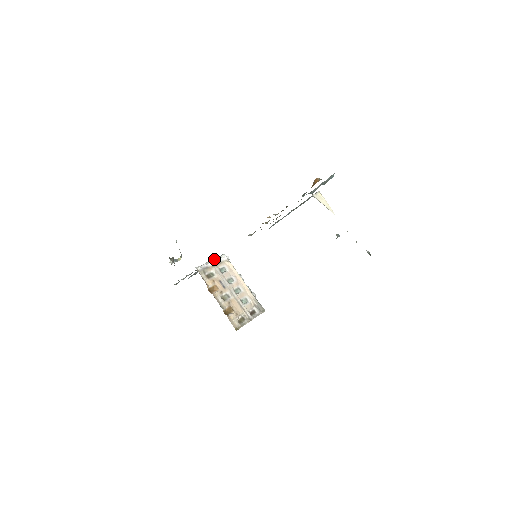
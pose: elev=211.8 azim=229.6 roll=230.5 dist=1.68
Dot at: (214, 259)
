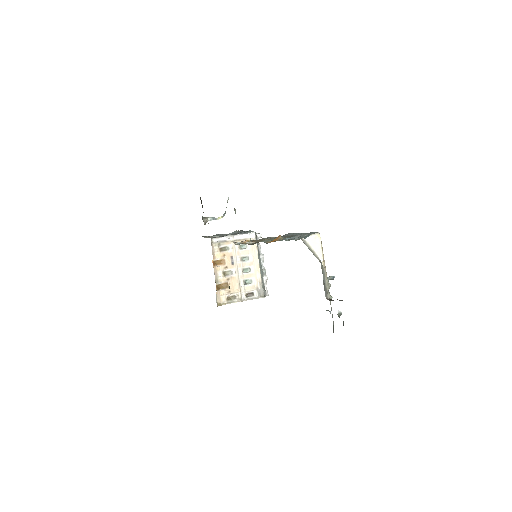
Dot at: (247, 231)
